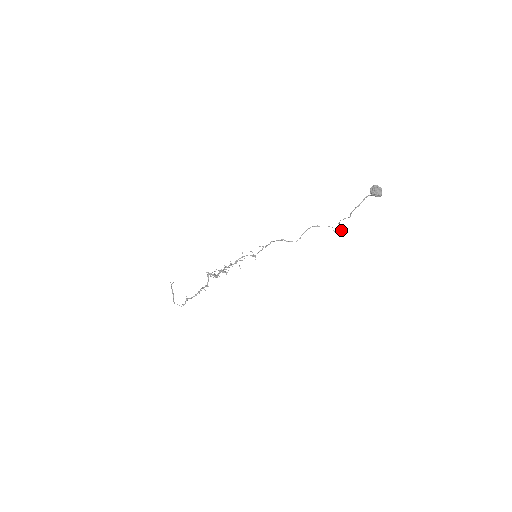
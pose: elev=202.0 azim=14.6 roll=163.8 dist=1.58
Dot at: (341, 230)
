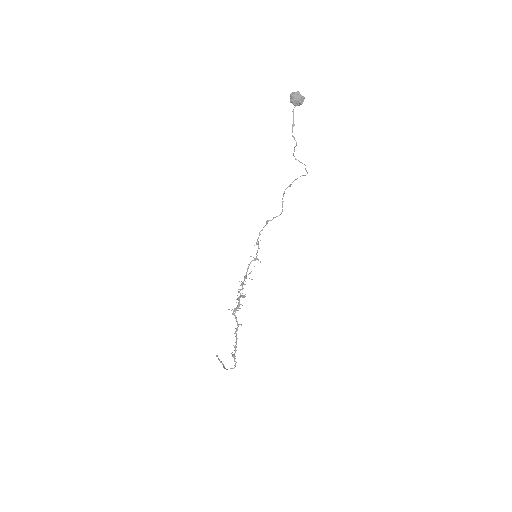
Dot at: occluded
